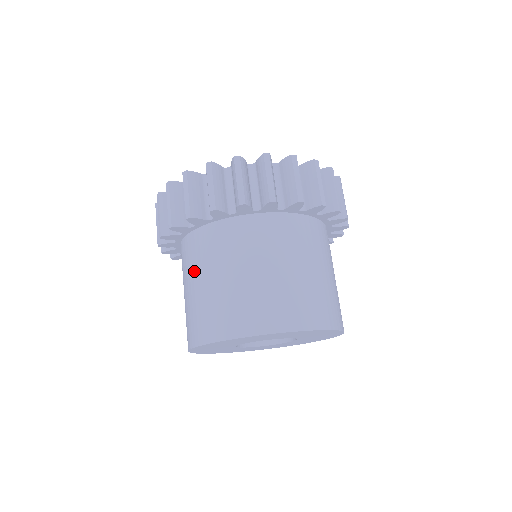
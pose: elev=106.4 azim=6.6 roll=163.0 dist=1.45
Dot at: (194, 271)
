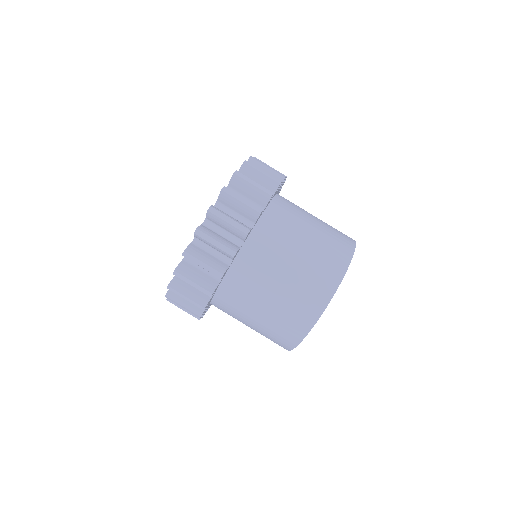
Dot at: (269, 274)
